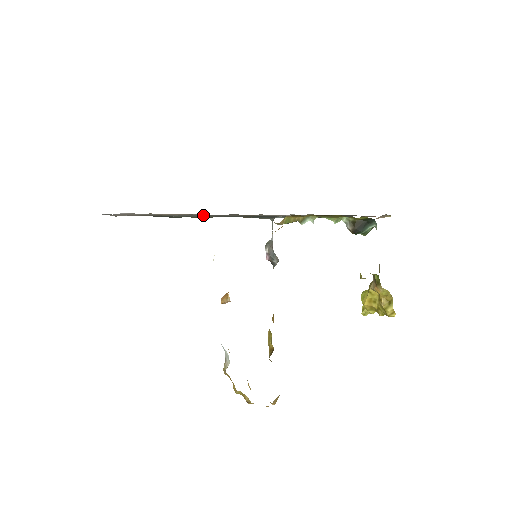
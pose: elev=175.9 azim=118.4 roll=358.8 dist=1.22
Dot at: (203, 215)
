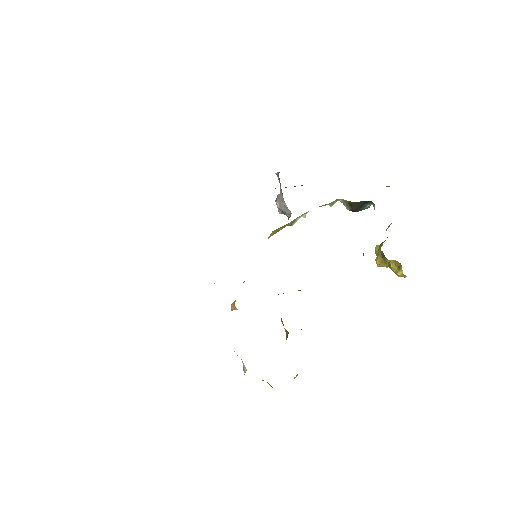
Dot at: occluded
